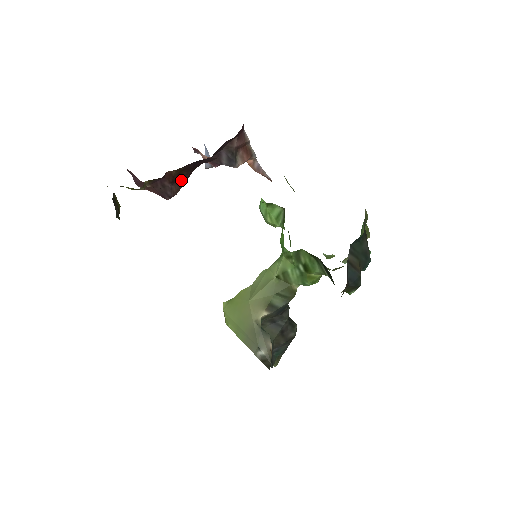
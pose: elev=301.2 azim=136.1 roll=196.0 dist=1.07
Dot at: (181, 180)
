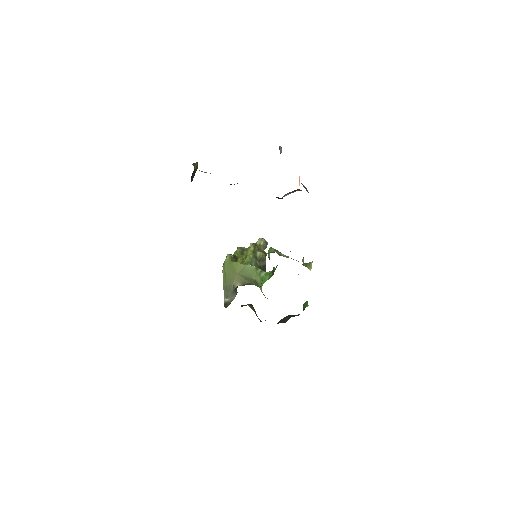
Dot at: occluded
